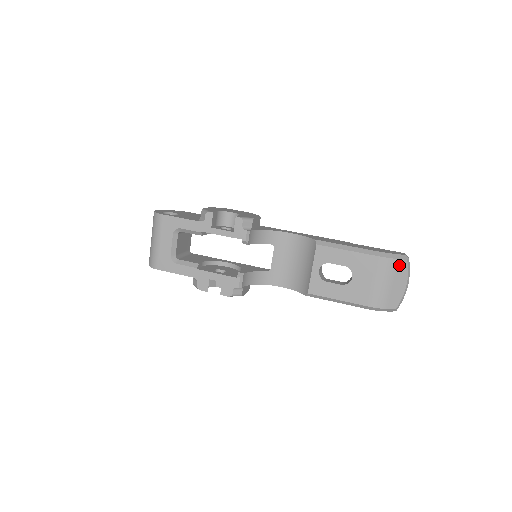
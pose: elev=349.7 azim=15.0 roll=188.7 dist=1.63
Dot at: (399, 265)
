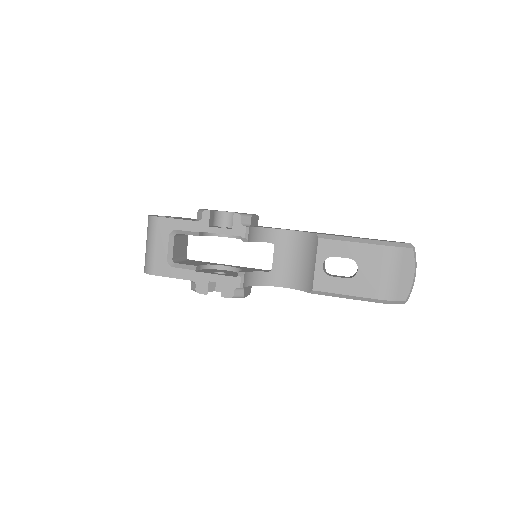
Dot at: (405, 254)
